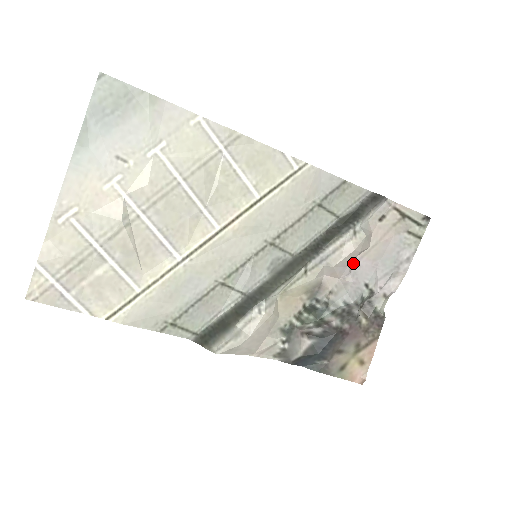
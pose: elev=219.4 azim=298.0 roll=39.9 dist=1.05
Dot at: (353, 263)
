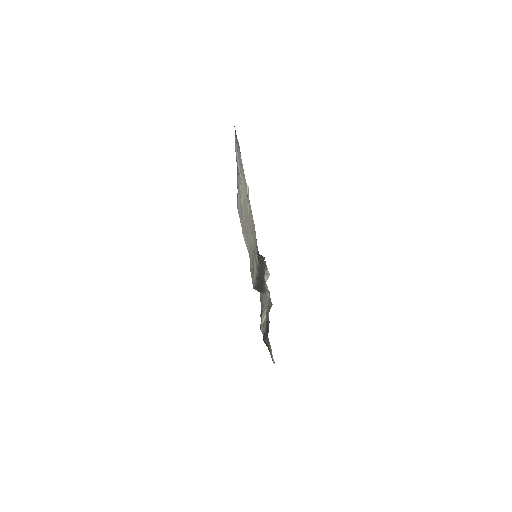
Dot at: occluded
